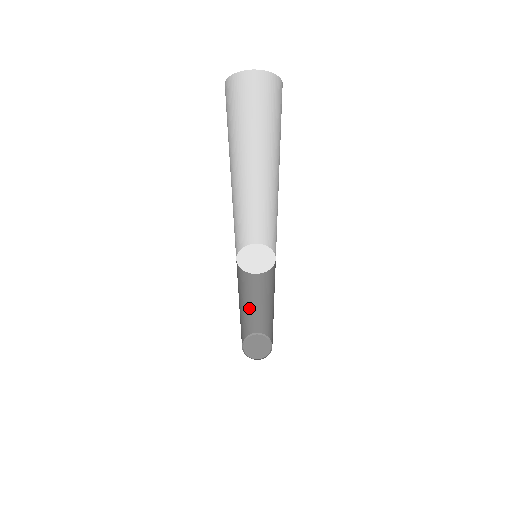
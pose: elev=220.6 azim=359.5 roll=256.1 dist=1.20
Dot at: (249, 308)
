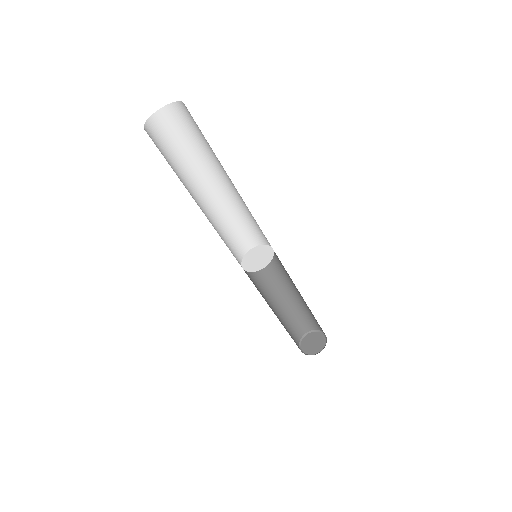
Dot at: (284, 312)
